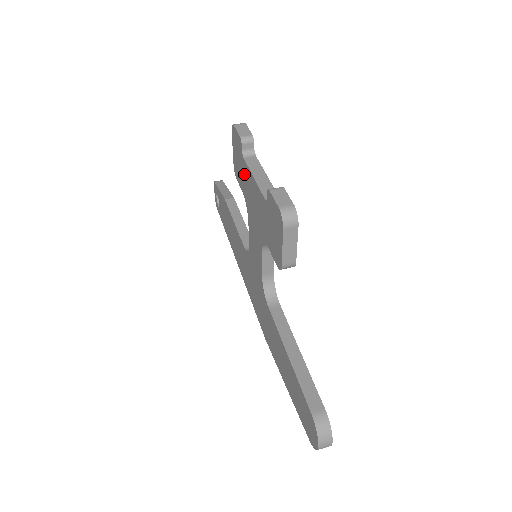
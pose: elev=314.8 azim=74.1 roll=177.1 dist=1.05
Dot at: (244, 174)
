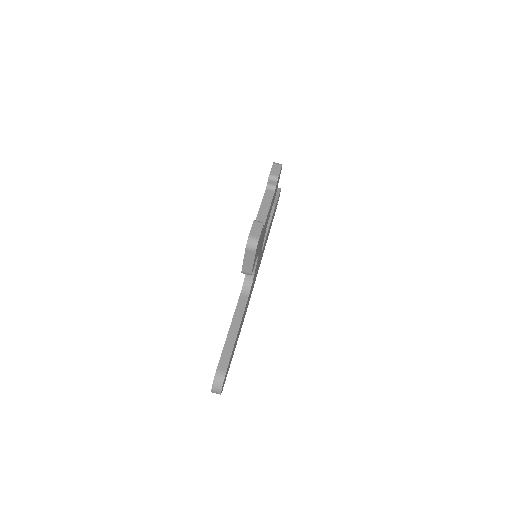
Dot at: occluded
